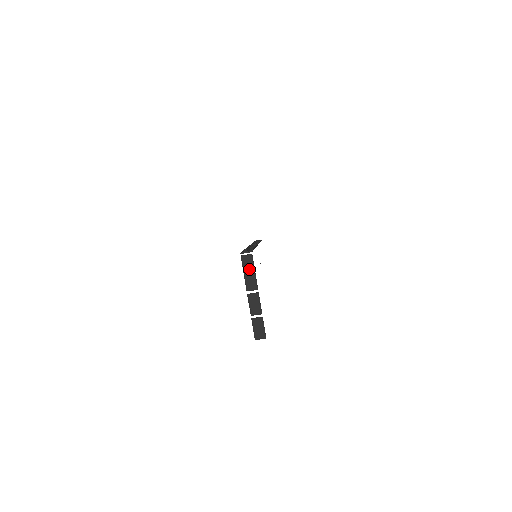
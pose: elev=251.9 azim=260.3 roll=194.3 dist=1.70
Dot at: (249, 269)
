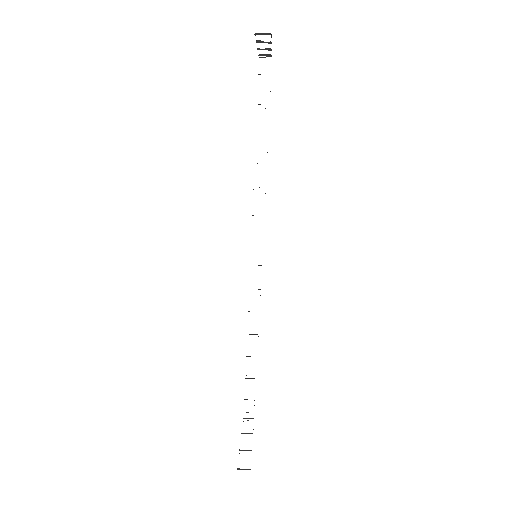
Dot at: (265, 55)
